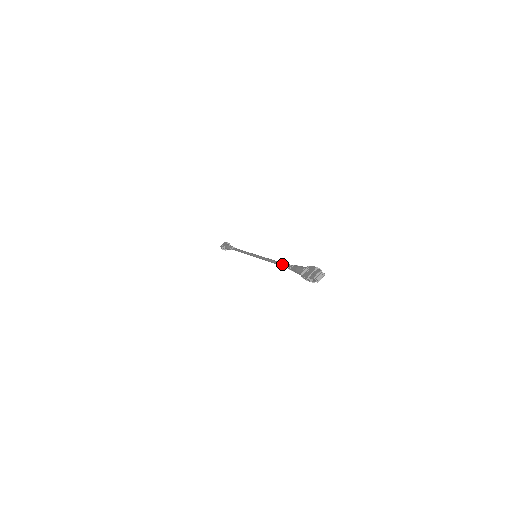
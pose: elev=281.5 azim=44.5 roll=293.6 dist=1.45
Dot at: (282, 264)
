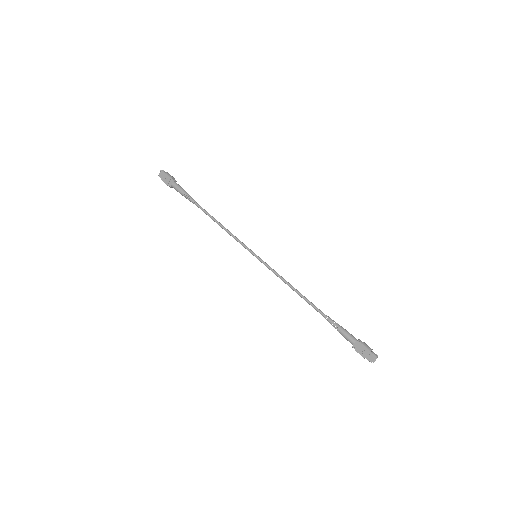
Dot at: (315, 309)
